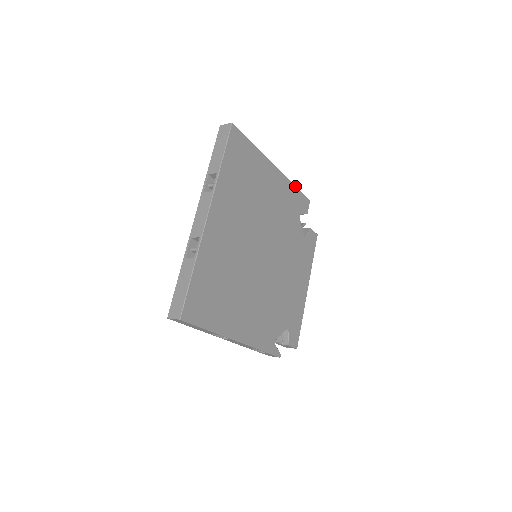
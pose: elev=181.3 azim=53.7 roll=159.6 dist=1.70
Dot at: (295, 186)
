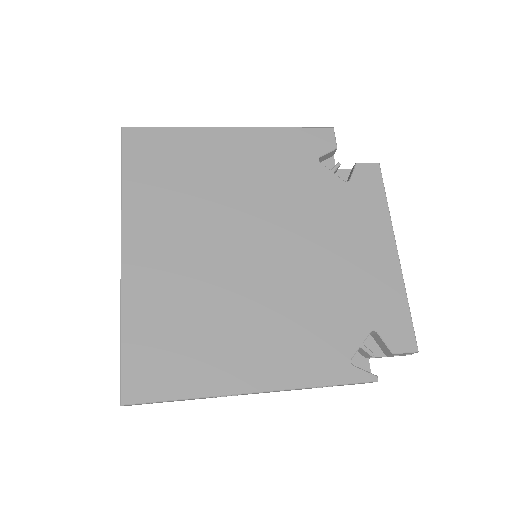
Dot at: (287, 128)
